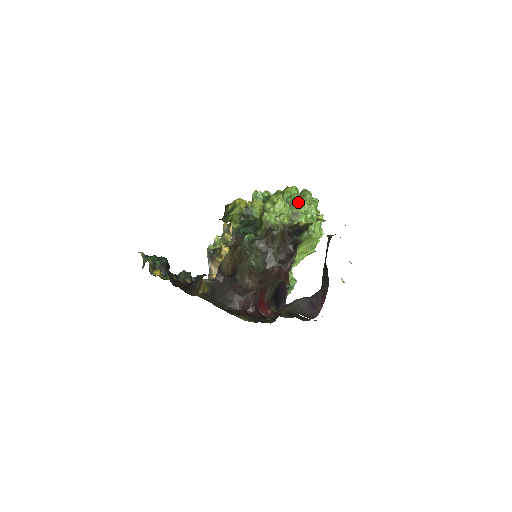
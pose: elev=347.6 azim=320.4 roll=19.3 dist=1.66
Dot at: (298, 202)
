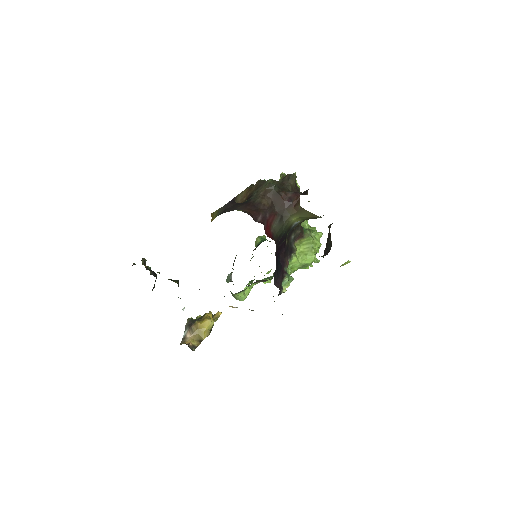
Dot at: occluded
